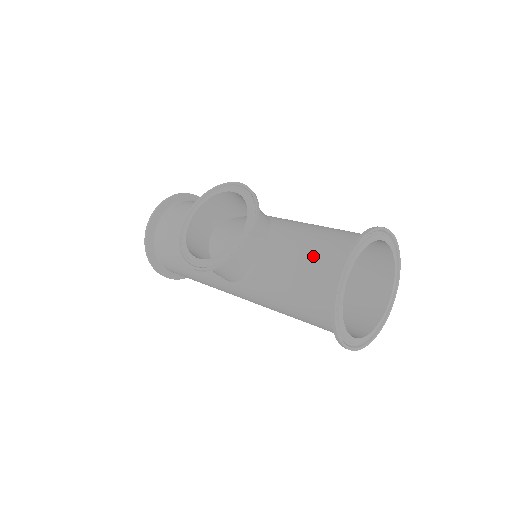
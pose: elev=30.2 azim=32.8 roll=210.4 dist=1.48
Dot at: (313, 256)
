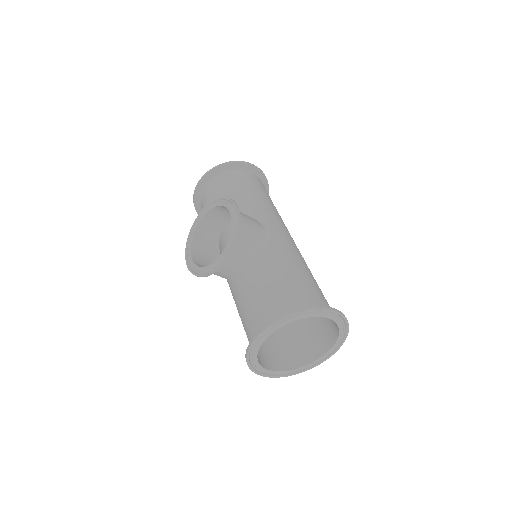
Dot at: (256, 305)
